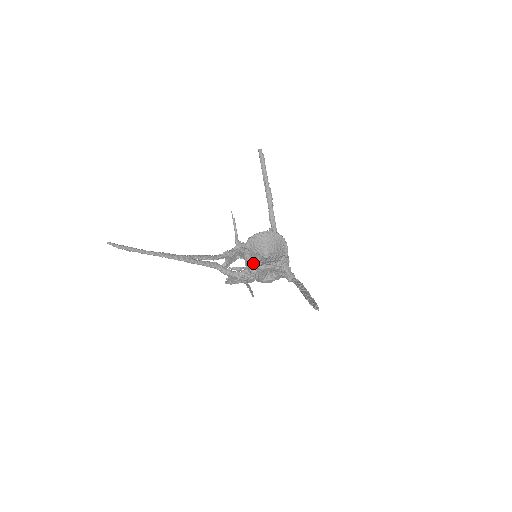
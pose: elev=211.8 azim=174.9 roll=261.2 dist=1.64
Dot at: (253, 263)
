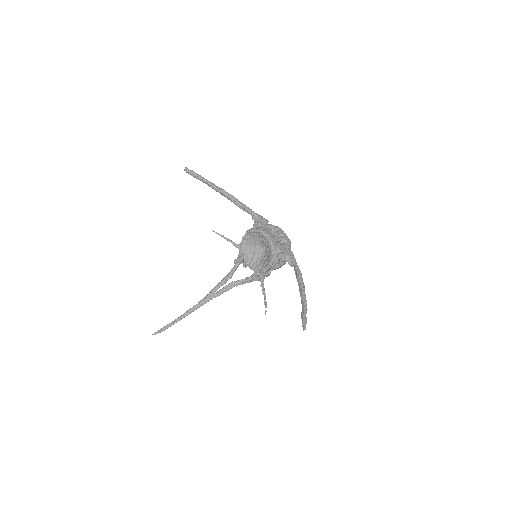
Dot at: occluded
